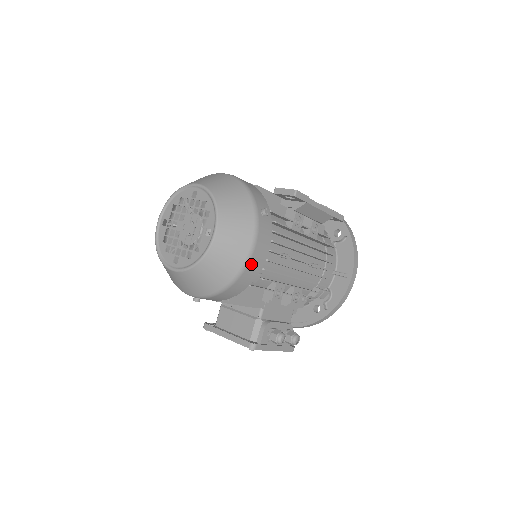
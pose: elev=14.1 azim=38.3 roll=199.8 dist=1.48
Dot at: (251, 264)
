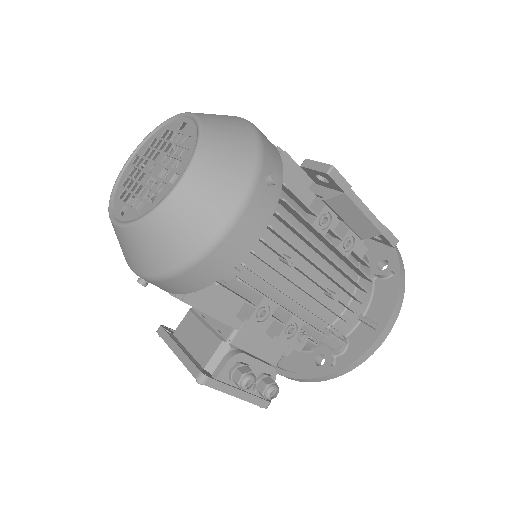
Dot at: (223, 247)
